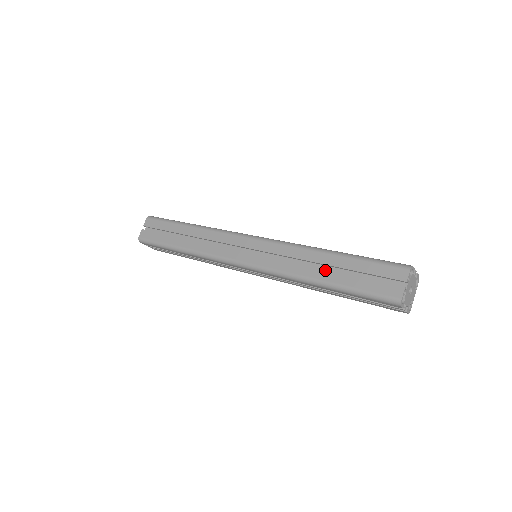
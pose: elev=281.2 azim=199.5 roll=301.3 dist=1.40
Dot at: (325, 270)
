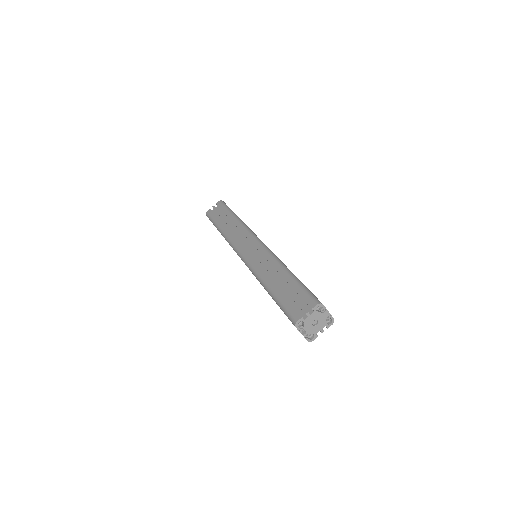
Dot at: occluded
